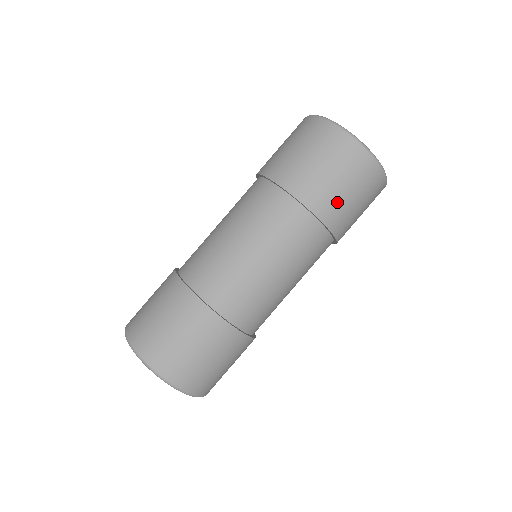
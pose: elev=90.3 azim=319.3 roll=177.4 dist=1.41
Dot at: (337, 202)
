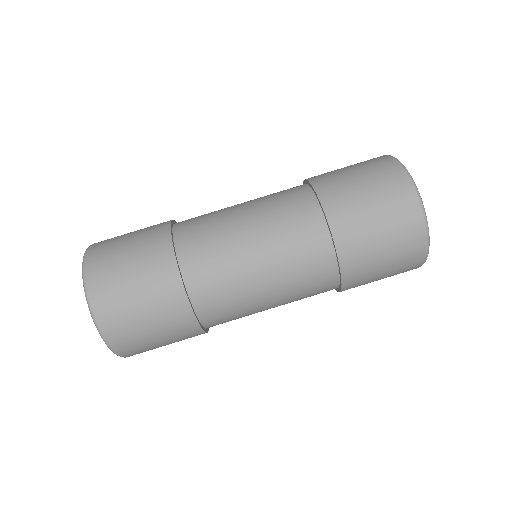
Dot at: (367, 274)
